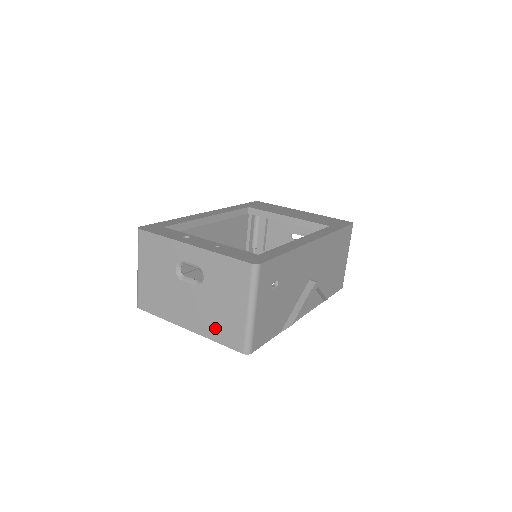
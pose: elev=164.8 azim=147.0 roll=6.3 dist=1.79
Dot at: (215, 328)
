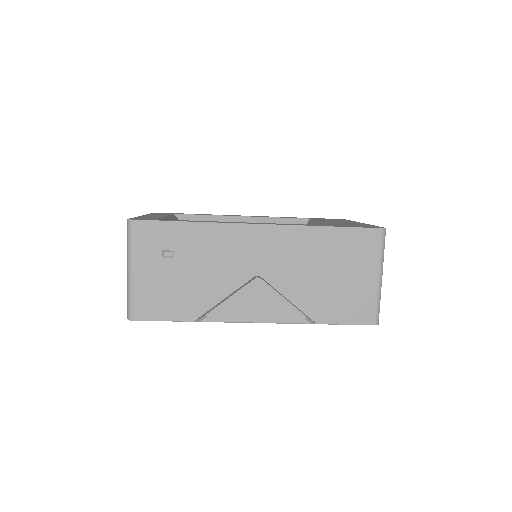
Dot at: occluded
